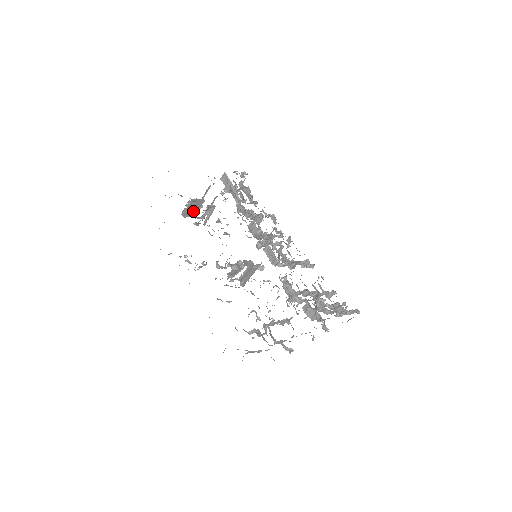
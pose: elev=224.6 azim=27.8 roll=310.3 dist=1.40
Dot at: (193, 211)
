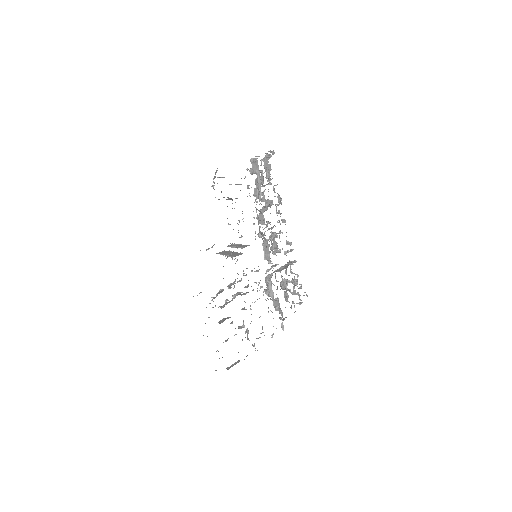
Dot at: occluded
